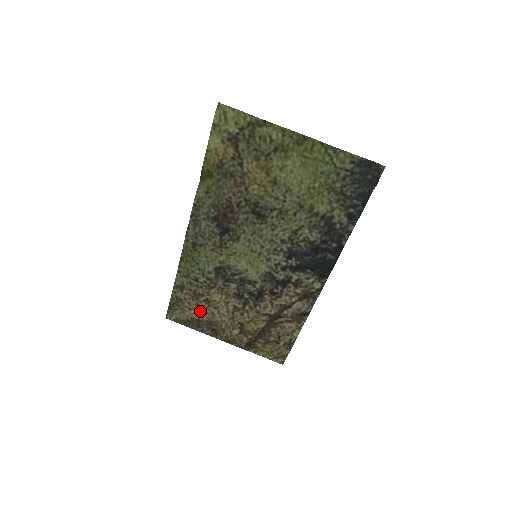
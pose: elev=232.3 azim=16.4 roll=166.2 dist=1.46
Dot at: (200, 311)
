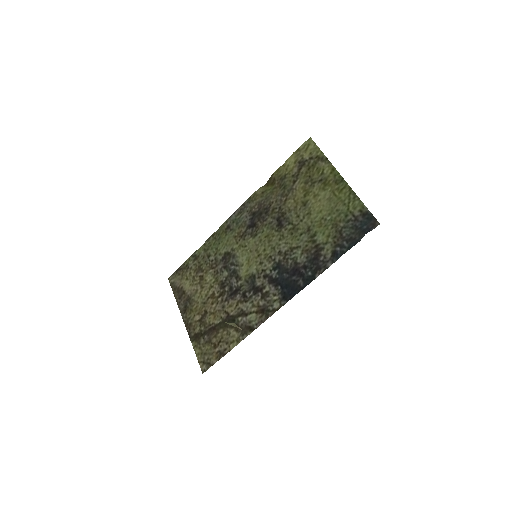
Dot at: (191, 284)
